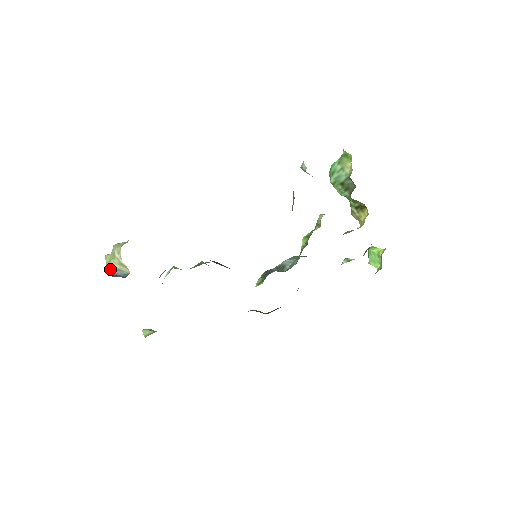
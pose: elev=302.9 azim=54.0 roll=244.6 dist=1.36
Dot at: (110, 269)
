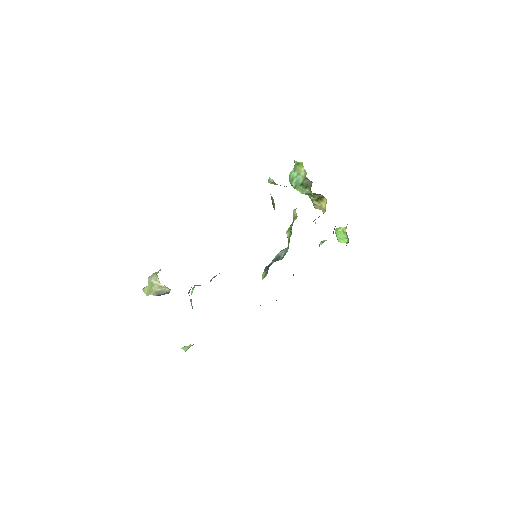
Dot at: (154, 293)
